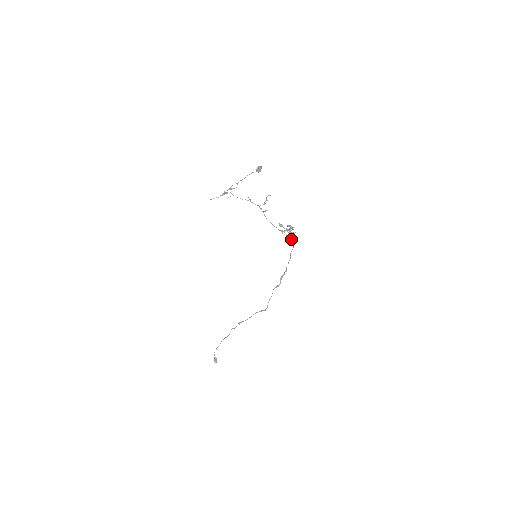
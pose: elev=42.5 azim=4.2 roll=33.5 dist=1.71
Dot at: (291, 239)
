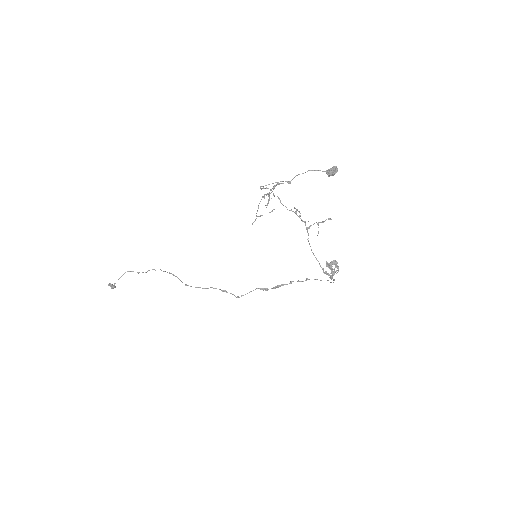
Dot at: occluded
